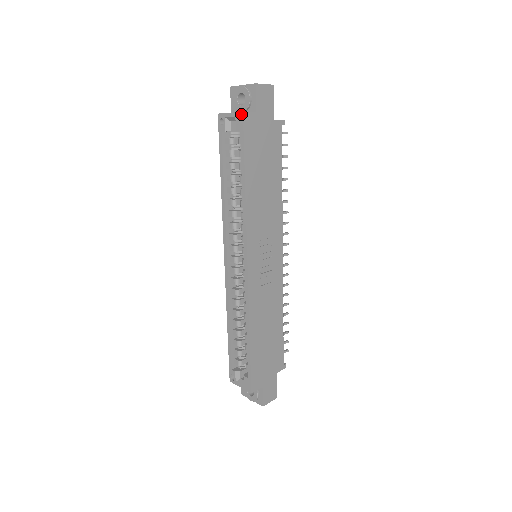
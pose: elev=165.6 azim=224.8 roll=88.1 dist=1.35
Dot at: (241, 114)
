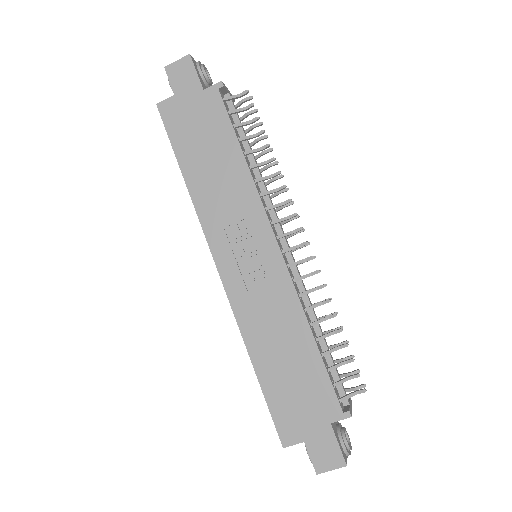
Dot at: (158, 107)
